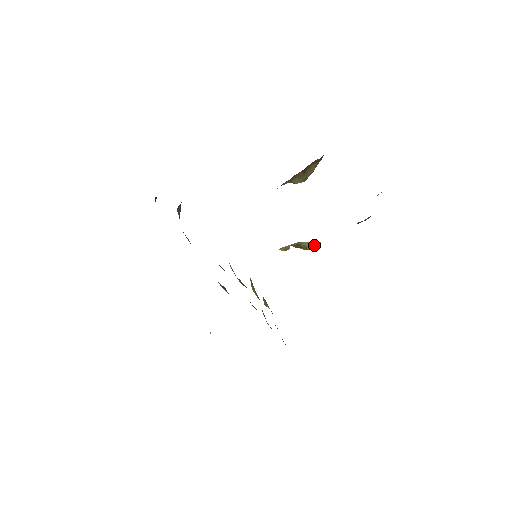
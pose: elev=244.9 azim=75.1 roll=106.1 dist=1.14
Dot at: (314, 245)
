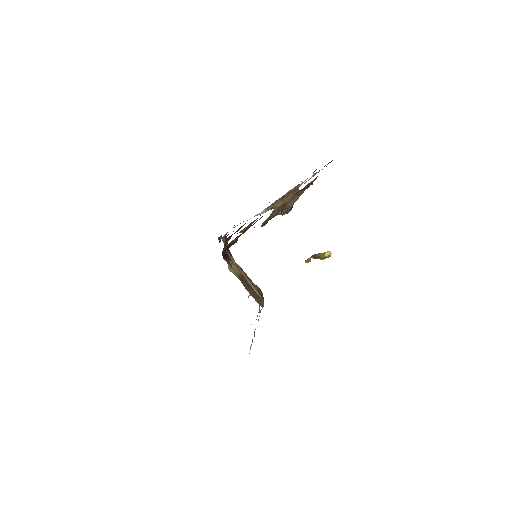
Dot at: (324, 254)
